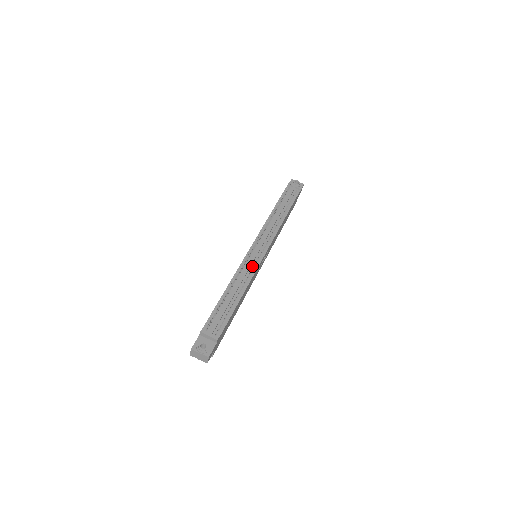
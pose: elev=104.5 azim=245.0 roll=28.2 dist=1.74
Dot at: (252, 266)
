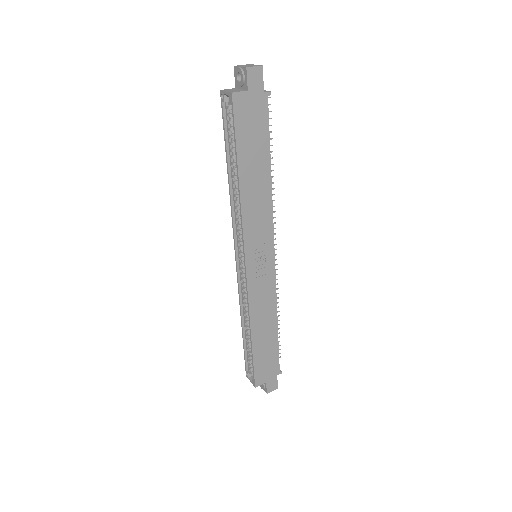
Dot at: occluded
